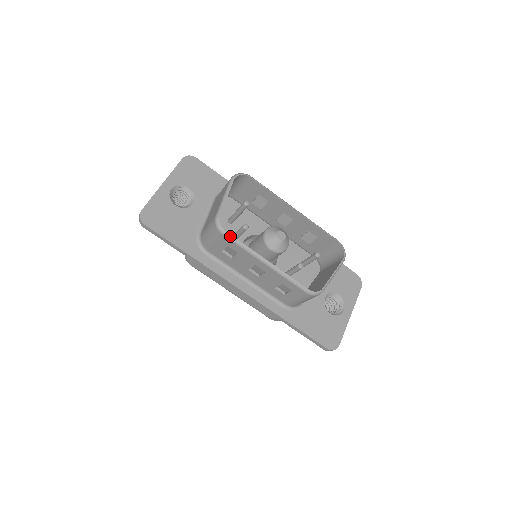
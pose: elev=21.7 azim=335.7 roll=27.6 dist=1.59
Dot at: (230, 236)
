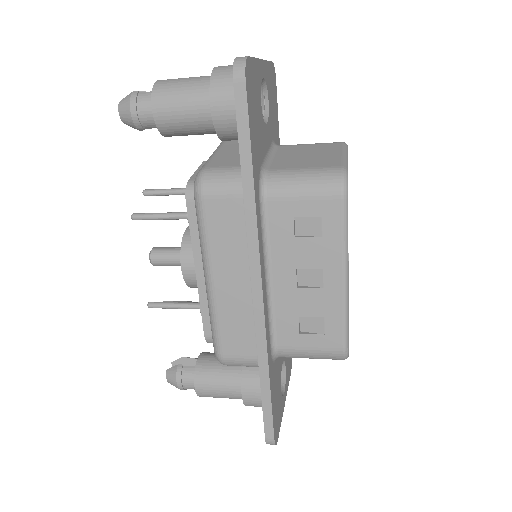
Dot at: (347, 208)
